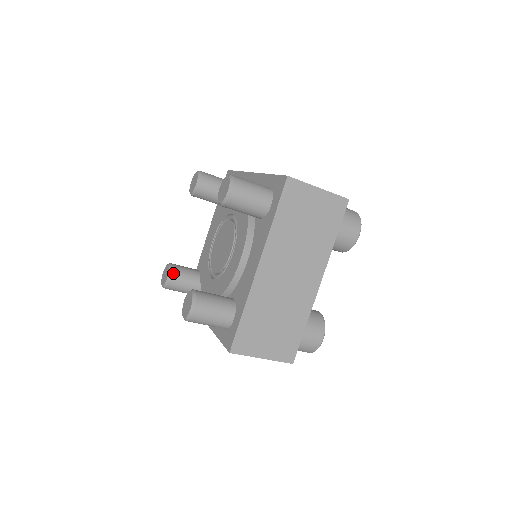
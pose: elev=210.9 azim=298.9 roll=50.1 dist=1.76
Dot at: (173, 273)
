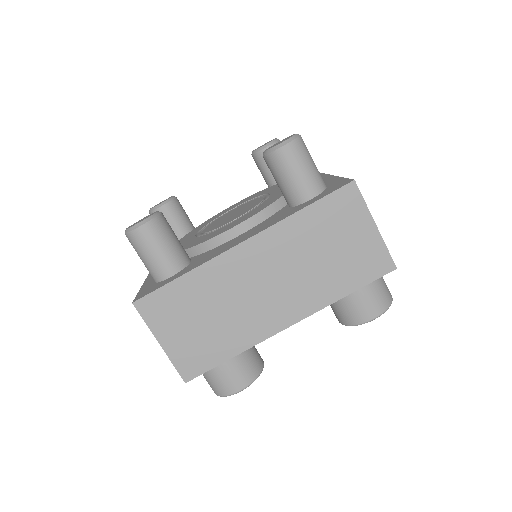
Dot at: occluded
